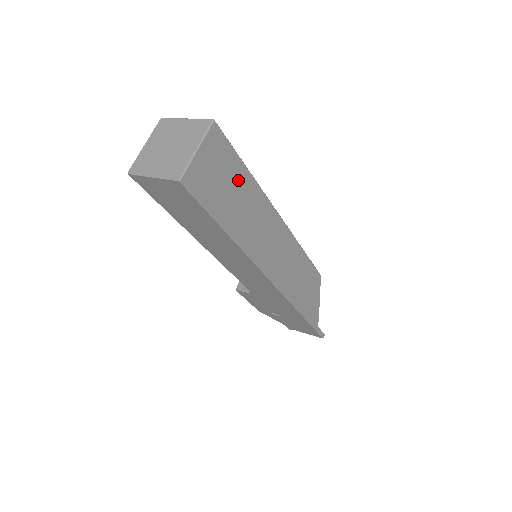
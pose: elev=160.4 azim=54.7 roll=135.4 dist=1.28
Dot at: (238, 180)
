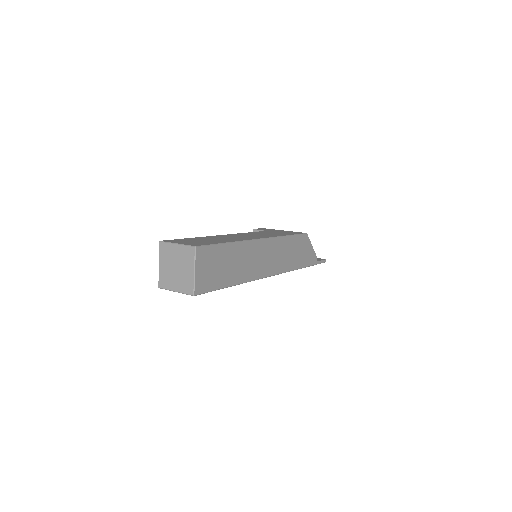
Dot at: (225, 255)
